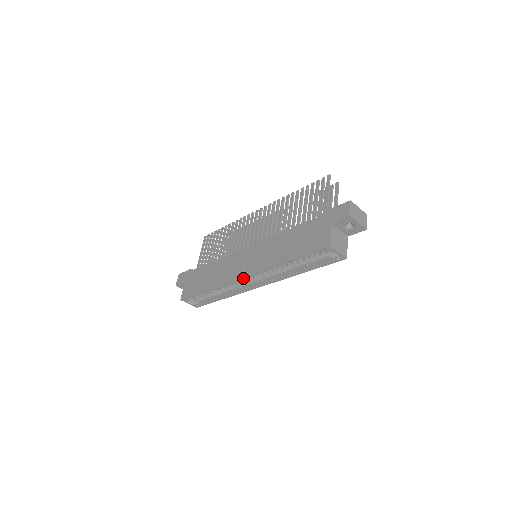
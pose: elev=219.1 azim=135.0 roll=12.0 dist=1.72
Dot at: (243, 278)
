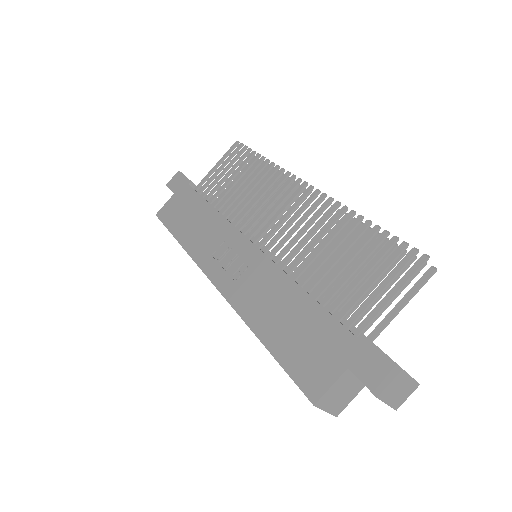
Dot at: (214, 283)
